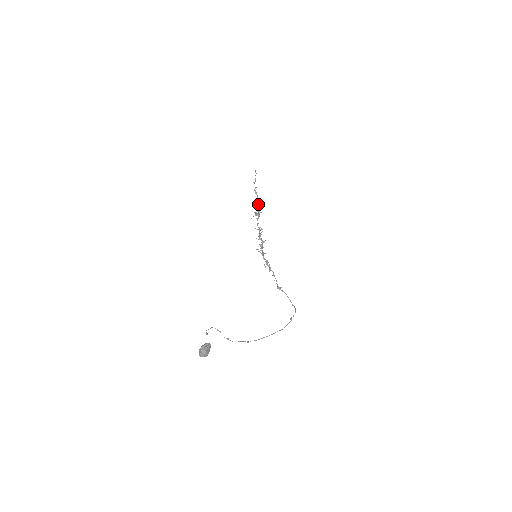
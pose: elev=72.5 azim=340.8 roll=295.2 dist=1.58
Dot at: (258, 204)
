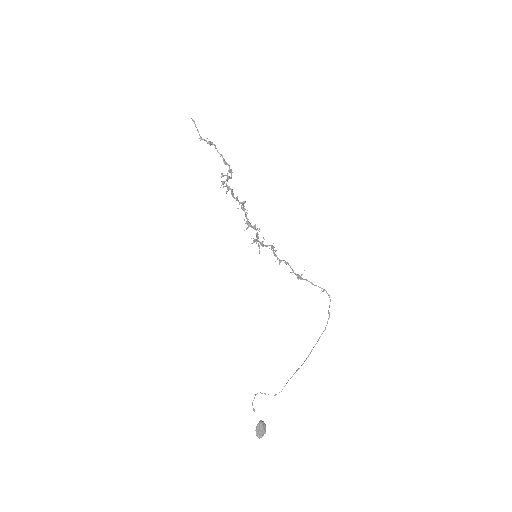
Dot at: (221, 176)
